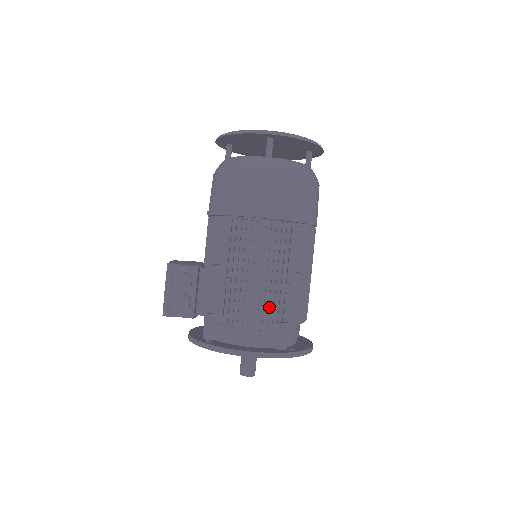
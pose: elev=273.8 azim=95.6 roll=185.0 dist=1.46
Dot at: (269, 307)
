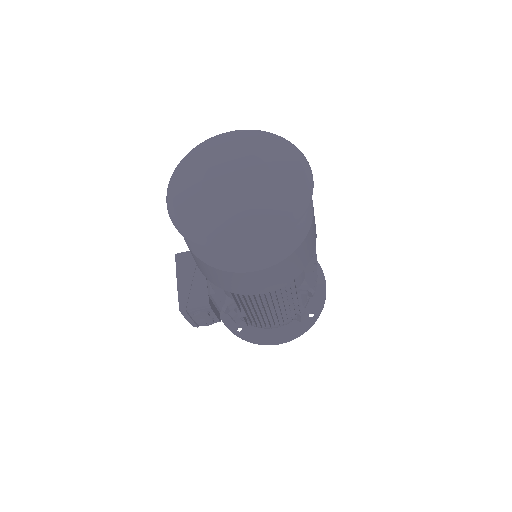
Dot at: (287, 319)
